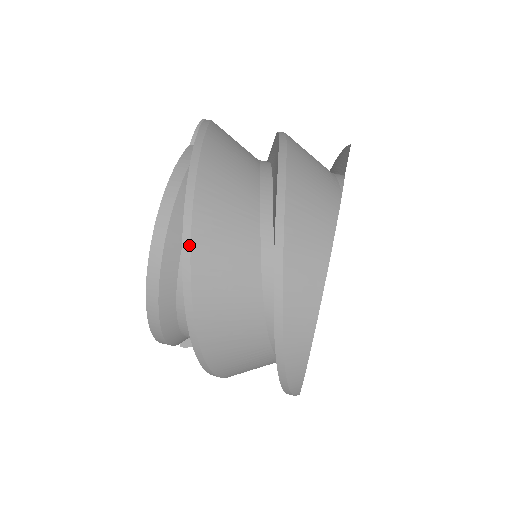
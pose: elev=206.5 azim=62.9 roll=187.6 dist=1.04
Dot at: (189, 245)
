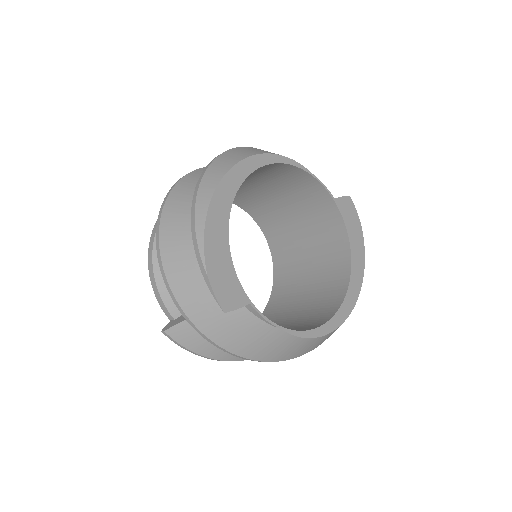
Dot at: (201, 168)
